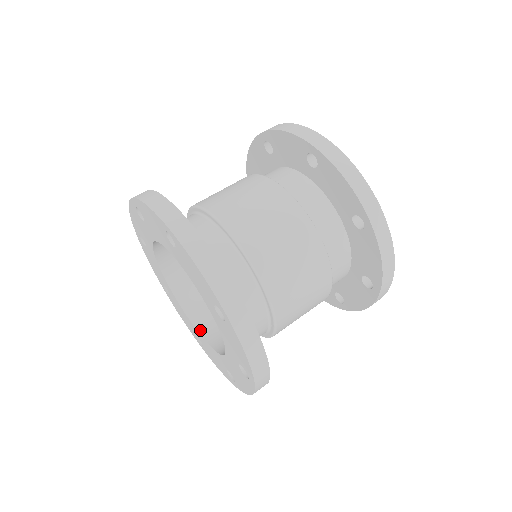
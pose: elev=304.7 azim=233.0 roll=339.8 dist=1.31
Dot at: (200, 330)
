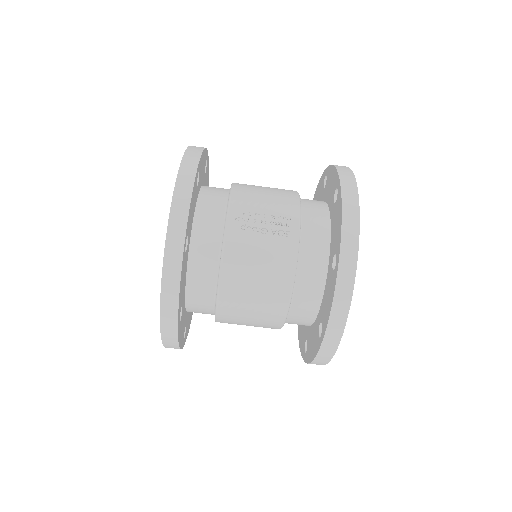
Dot at: occluded
